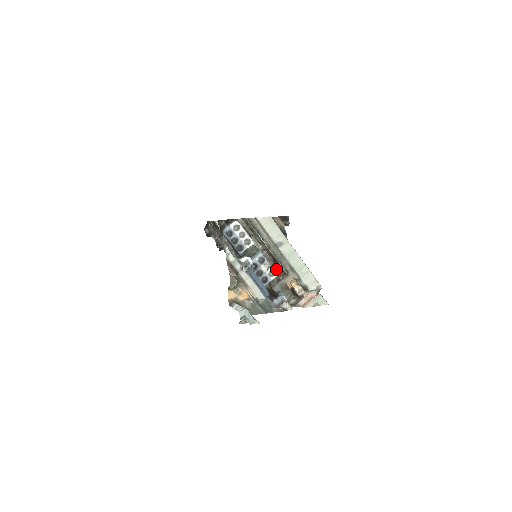
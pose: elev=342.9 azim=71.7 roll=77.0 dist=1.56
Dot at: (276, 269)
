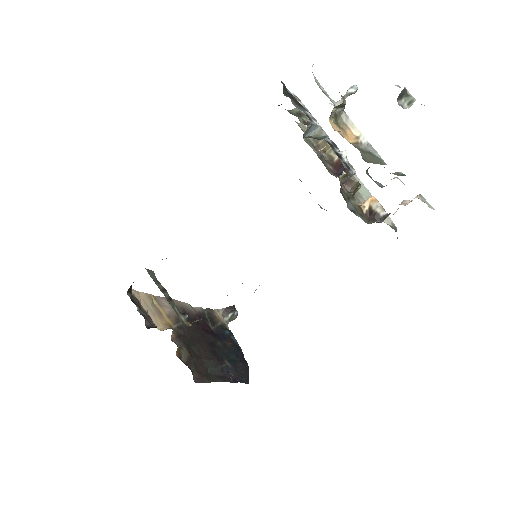
Dot at: (340, 185)
